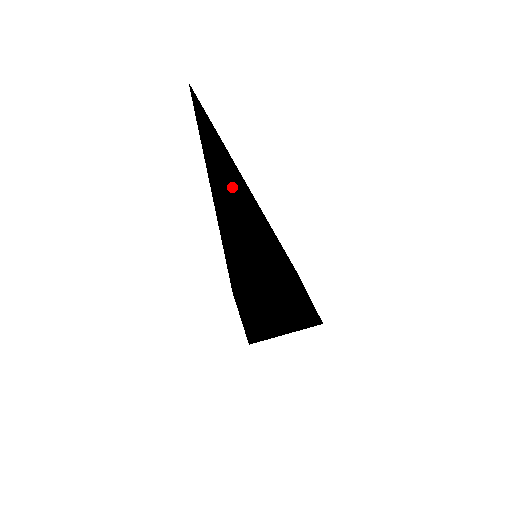
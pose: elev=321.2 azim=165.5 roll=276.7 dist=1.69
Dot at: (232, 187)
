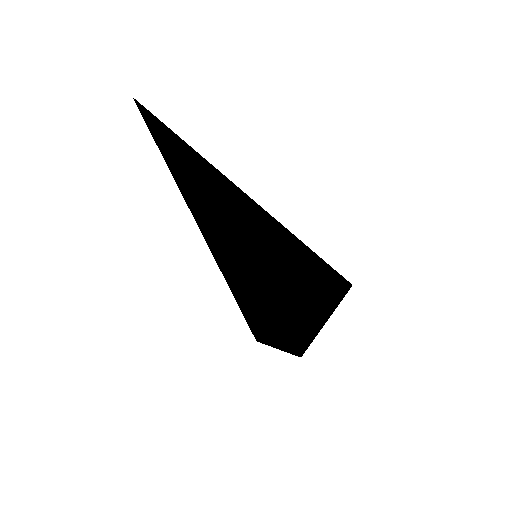
Dot at: (187, 190)
